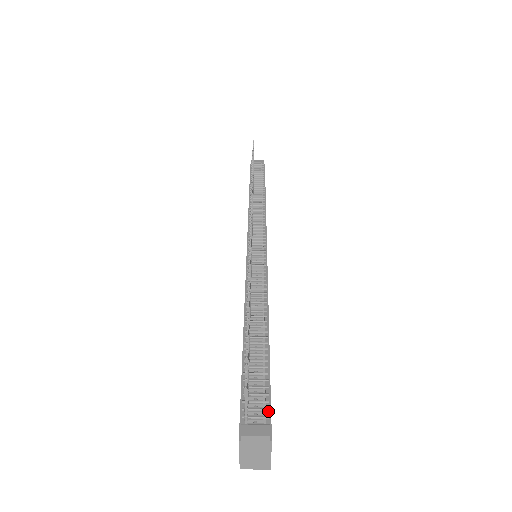
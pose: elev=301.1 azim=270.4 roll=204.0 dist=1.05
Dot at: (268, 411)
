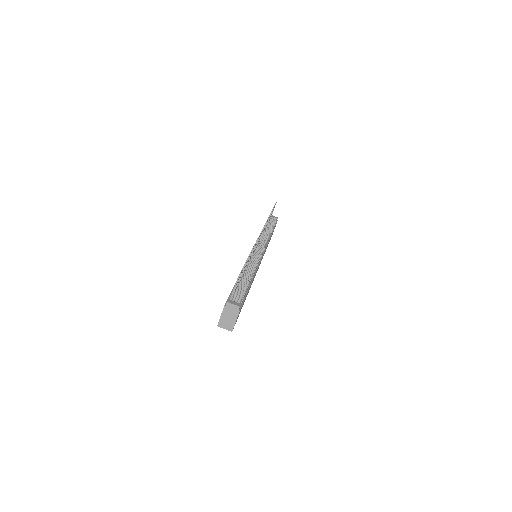
Dot at: (242, 301)
